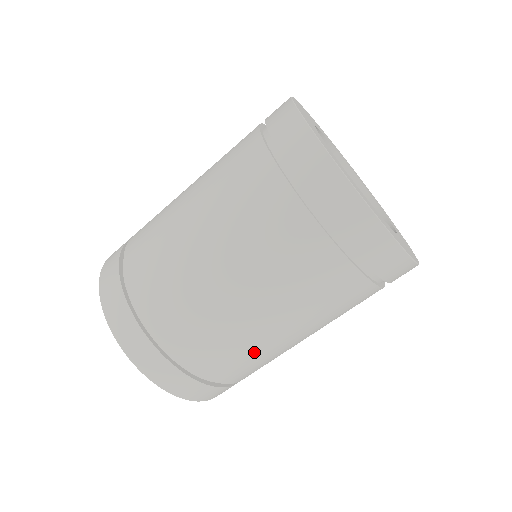
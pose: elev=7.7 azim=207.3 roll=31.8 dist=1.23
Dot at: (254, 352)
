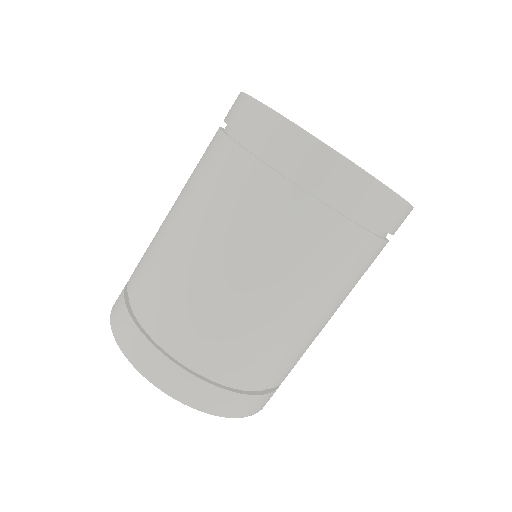
Dot at: (266, 339)
